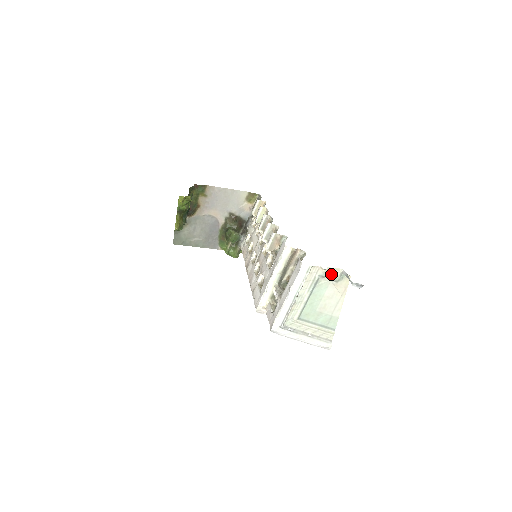
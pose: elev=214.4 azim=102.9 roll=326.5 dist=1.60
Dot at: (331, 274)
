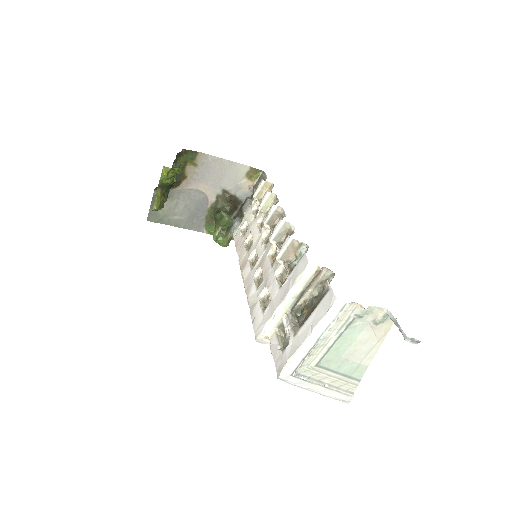
Dot at: (371, 314)
